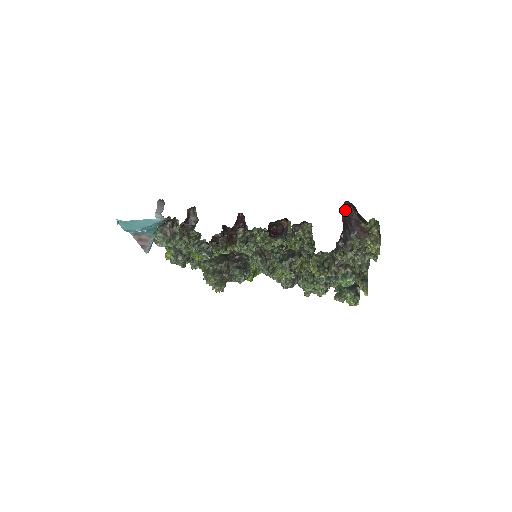
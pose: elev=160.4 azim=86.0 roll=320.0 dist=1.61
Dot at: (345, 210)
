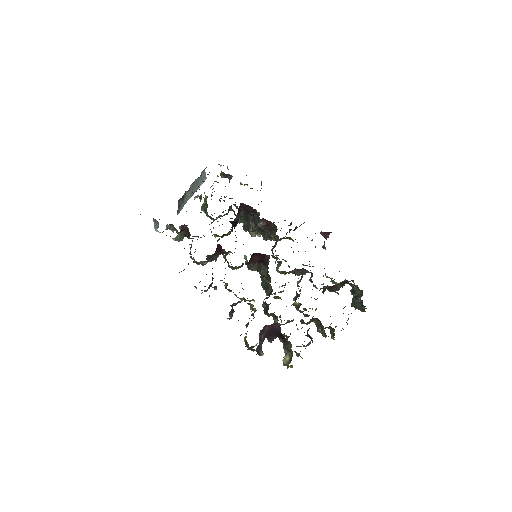
Dot at: (273, 324)
